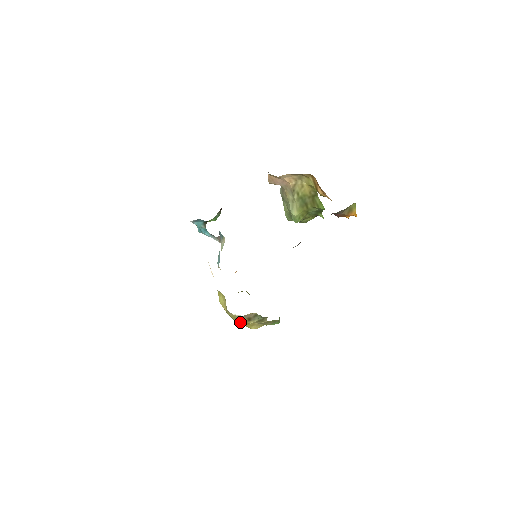
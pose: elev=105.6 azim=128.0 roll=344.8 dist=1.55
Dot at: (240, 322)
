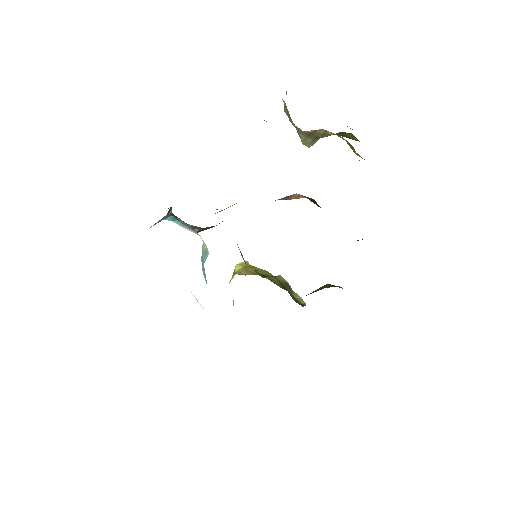
Dot at: occluded
